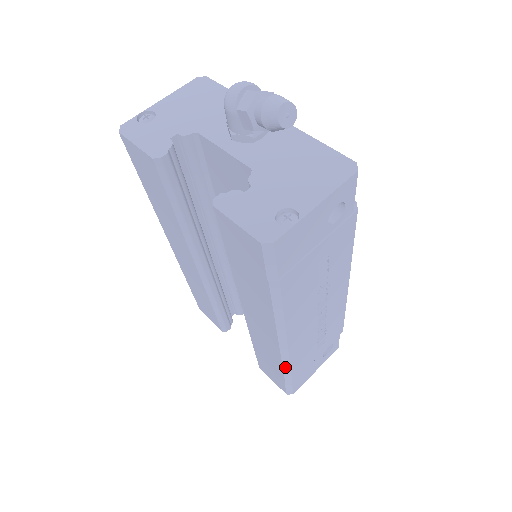
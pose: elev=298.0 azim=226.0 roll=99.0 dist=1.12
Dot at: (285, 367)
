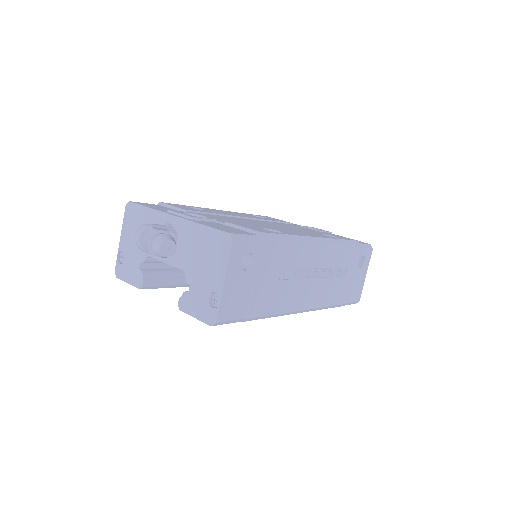
Dot at: (326, 308)
